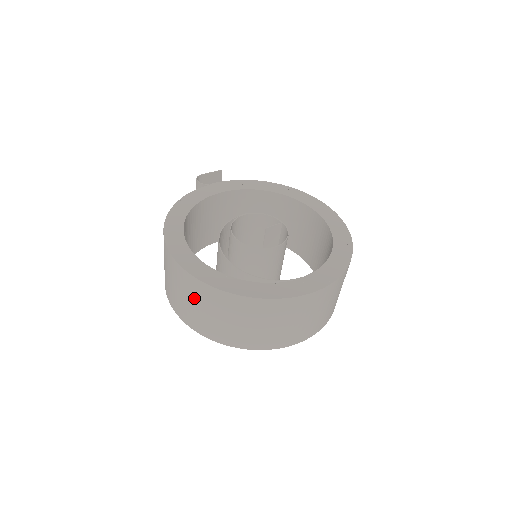
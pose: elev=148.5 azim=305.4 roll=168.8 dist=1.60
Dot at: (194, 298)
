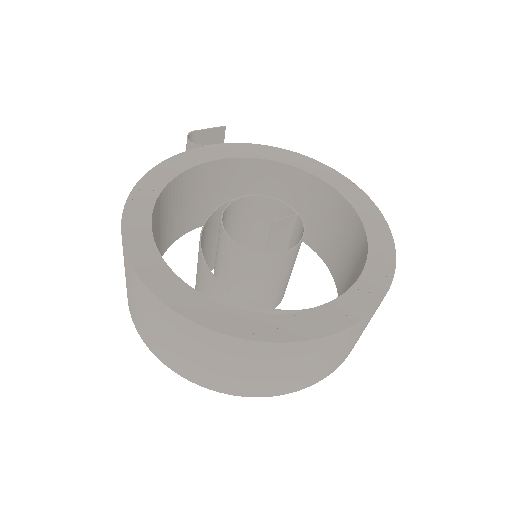
Dot at: (153, 319)
